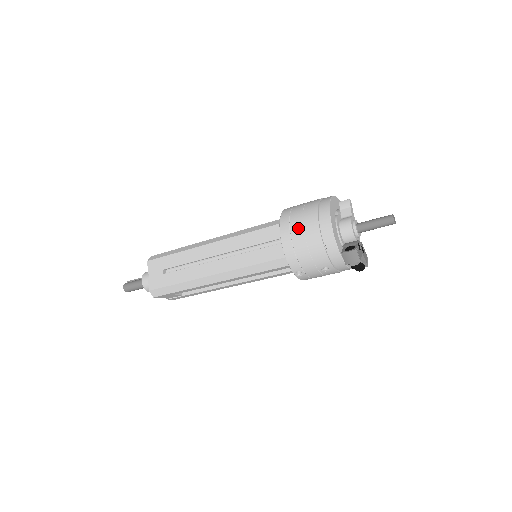
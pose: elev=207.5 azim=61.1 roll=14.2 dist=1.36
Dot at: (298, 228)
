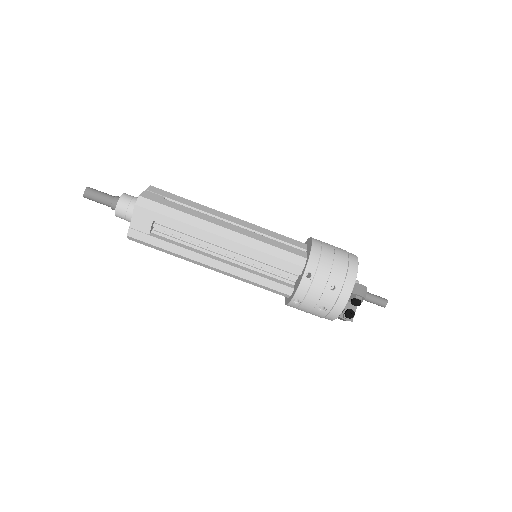
Dot at: (329, 245)
